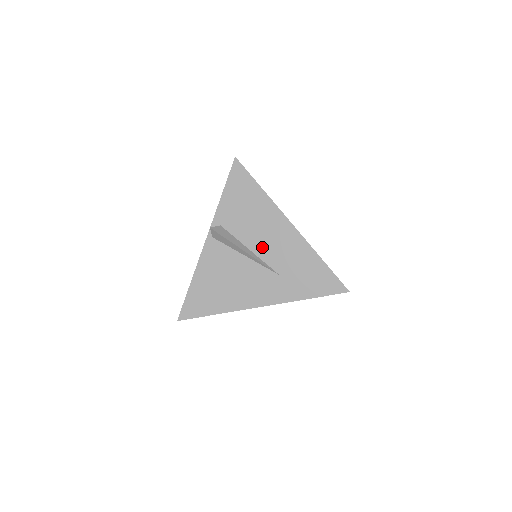
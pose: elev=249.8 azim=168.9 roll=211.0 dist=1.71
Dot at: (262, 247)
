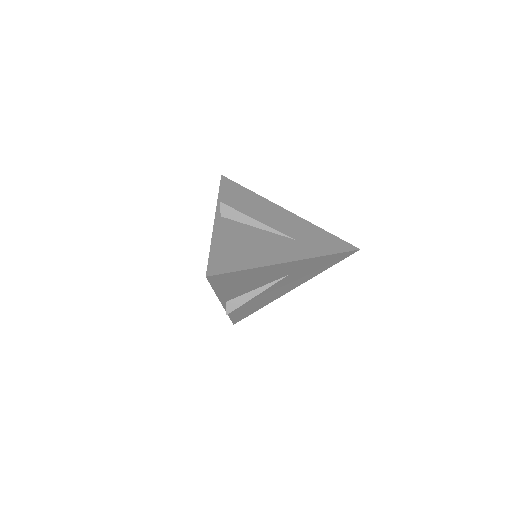
Dot at: (270, 223)
